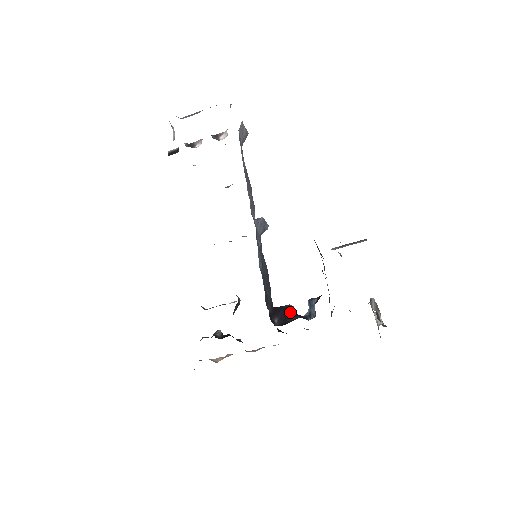
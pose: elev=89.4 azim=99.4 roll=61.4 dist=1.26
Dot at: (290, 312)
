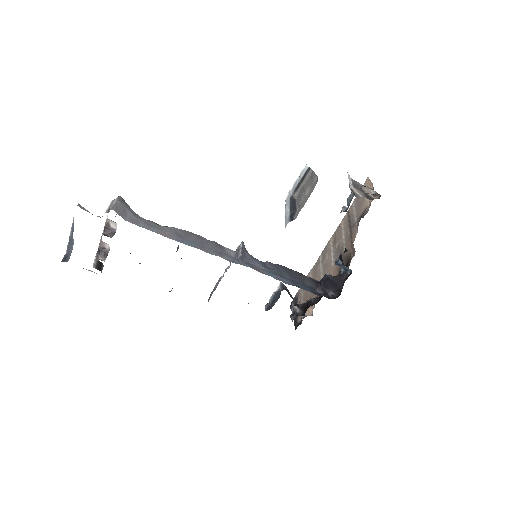
Dot at: (333, 280)
